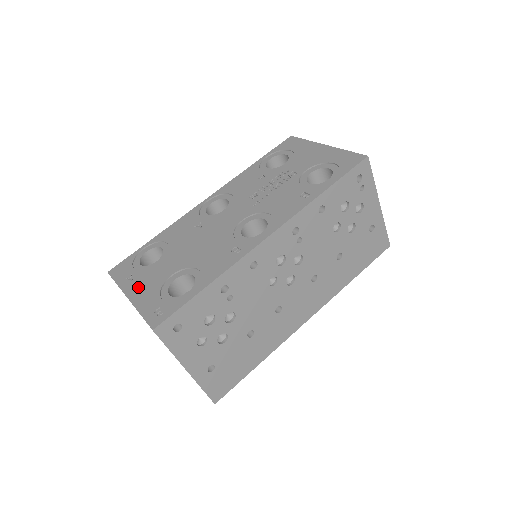
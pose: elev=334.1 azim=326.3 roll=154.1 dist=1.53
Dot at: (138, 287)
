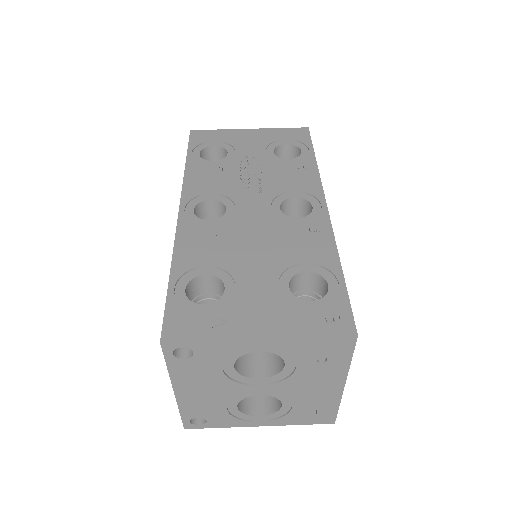
Dot at: (254, 321)
